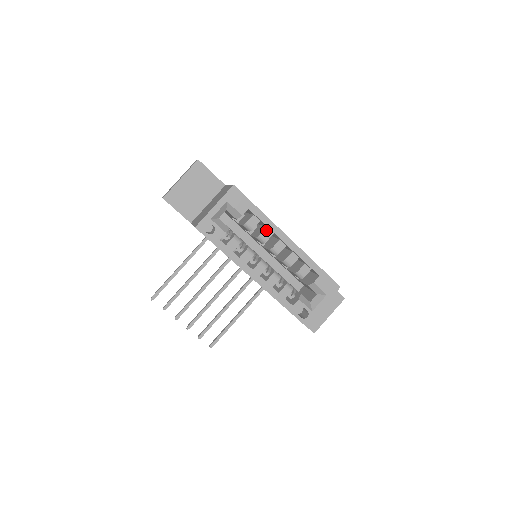
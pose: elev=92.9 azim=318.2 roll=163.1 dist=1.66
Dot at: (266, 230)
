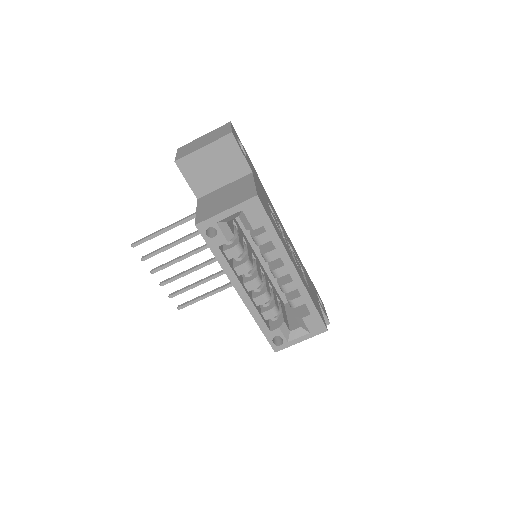
Dot at: (274, 251)
